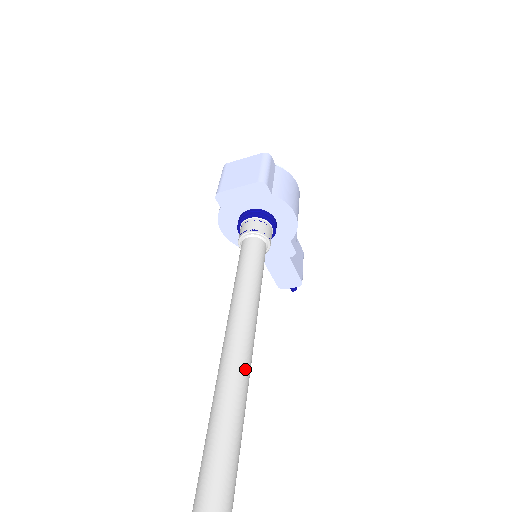
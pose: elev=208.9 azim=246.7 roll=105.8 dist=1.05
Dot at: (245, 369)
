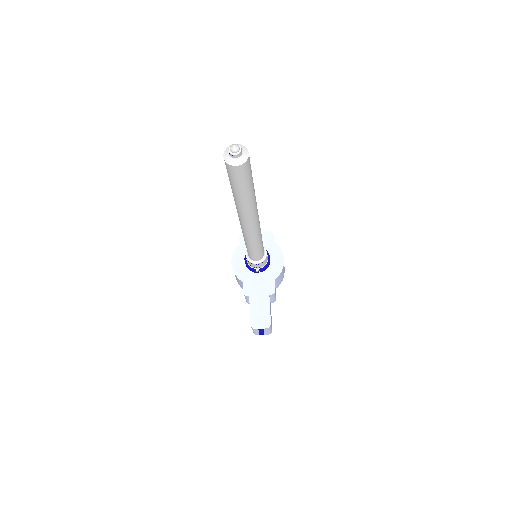
Dot at: occluded
